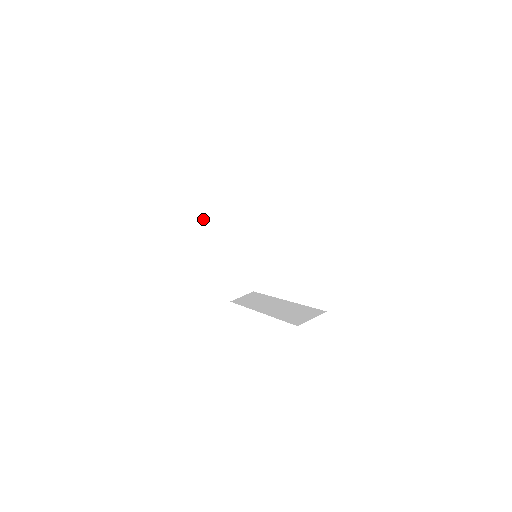
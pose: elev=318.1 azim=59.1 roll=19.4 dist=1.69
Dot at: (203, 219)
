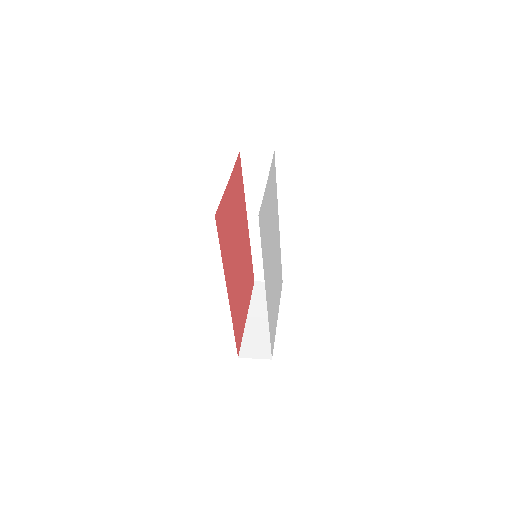
Dot at: (254, 286)
